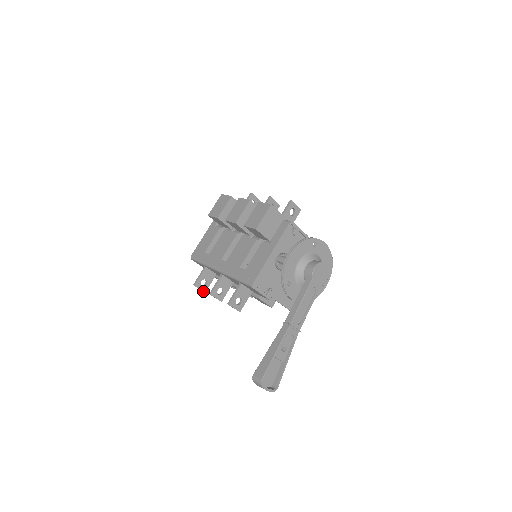
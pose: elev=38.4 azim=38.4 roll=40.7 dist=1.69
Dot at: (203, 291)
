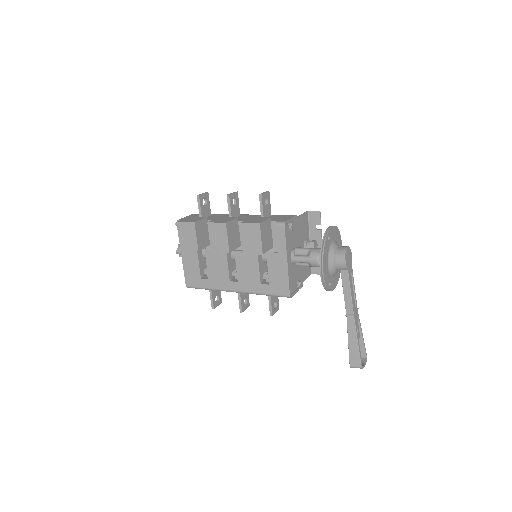
Dot at: occluded
